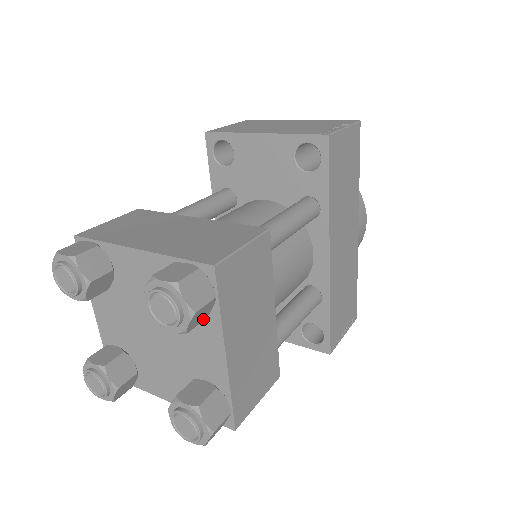
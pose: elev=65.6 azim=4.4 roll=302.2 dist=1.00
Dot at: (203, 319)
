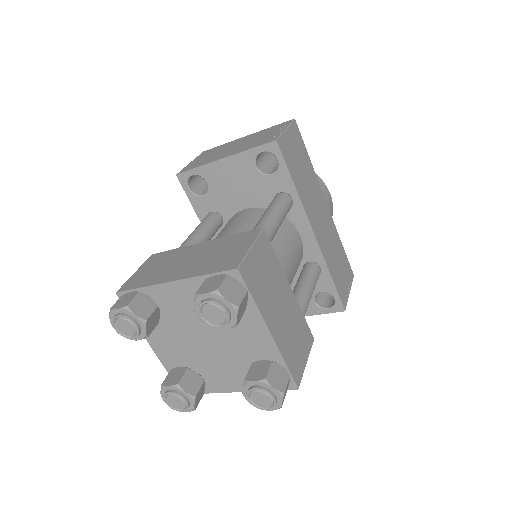
Dot at: occluded
